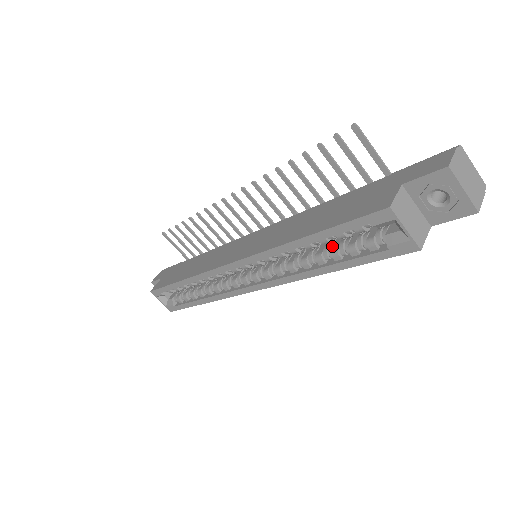
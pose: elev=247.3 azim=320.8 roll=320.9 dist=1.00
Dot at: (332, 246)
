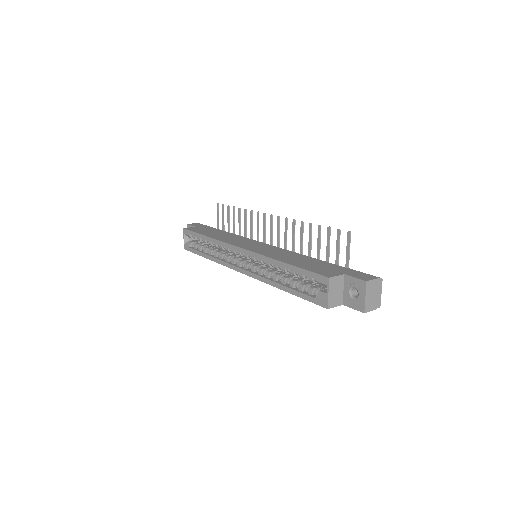
Dot at: (294, 279)
